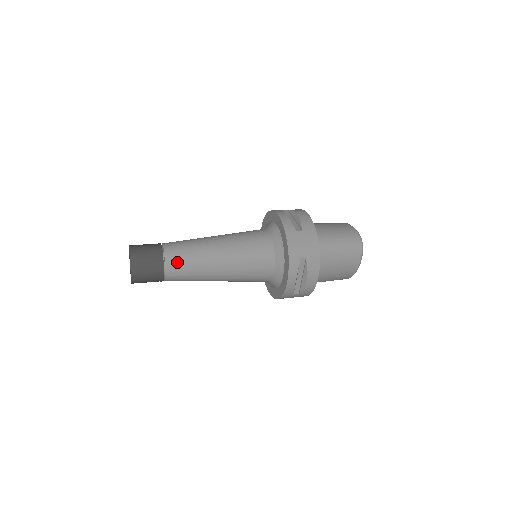
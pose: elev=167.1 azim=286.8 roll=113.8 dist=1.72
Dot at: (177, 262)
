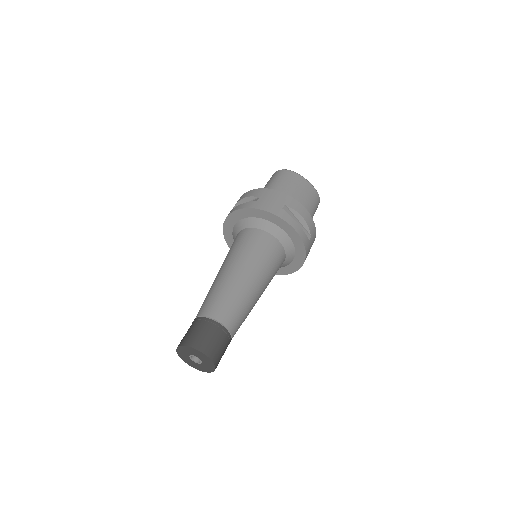
Dot at: occluded
